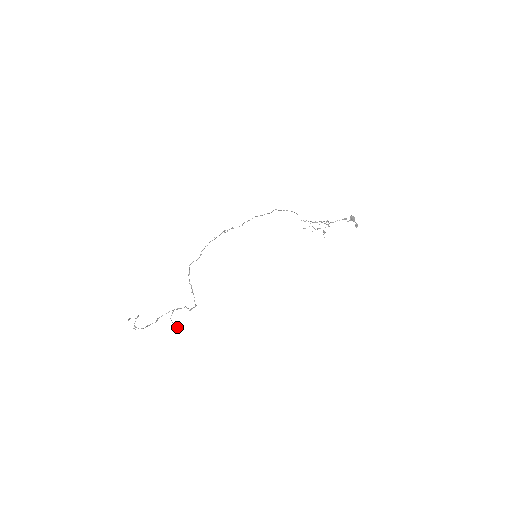
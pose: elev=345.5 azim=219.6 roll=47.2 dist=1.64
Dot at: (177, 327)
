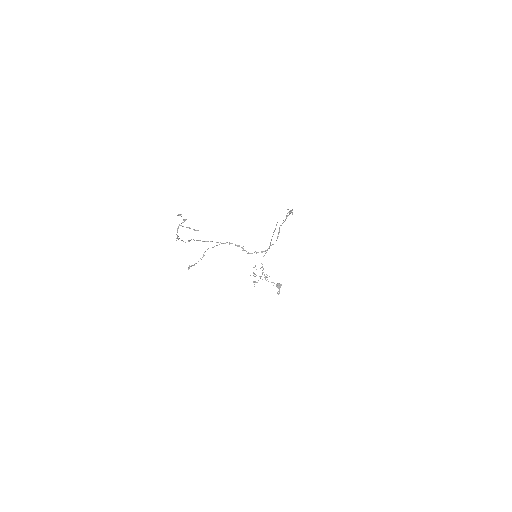
Dot at: occluded
